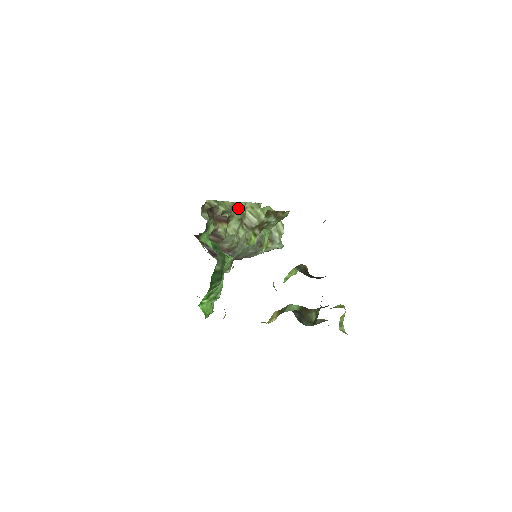
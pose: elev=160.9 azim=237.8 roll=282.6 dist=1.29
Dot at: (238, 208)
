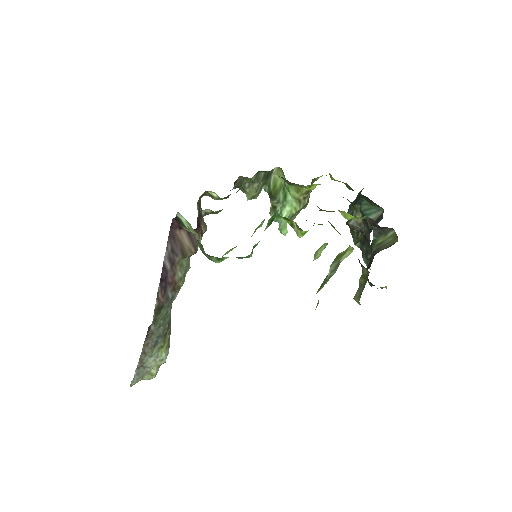
Dot at: occluded
